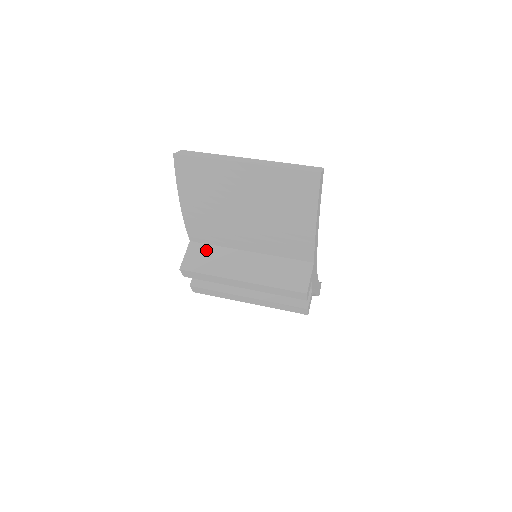
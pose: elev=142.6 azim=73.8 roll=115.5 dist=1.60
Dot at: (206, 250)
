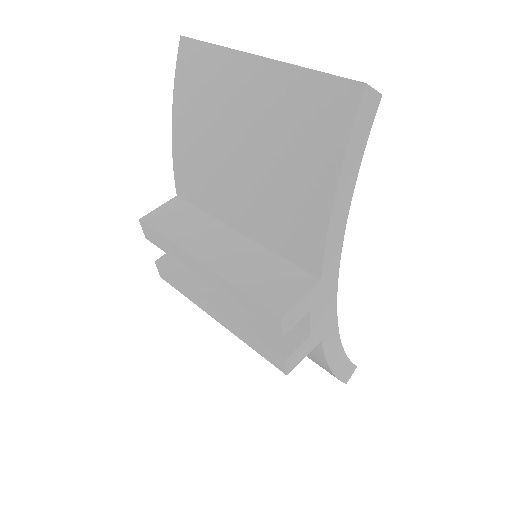
Dot at: (187, 211)
